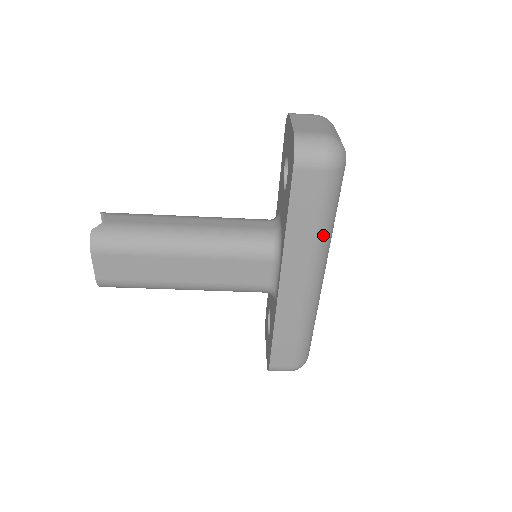
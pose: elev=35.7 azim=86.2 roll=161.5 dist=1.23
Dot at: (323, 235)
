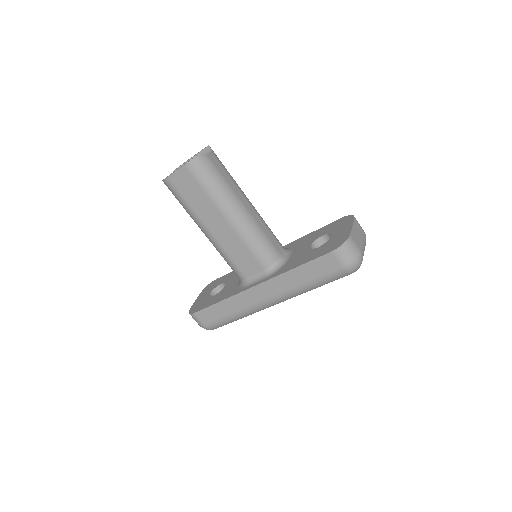
Dot at: (304, 289)
